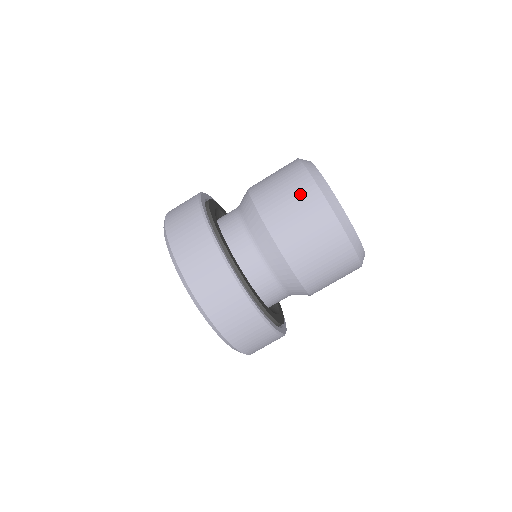
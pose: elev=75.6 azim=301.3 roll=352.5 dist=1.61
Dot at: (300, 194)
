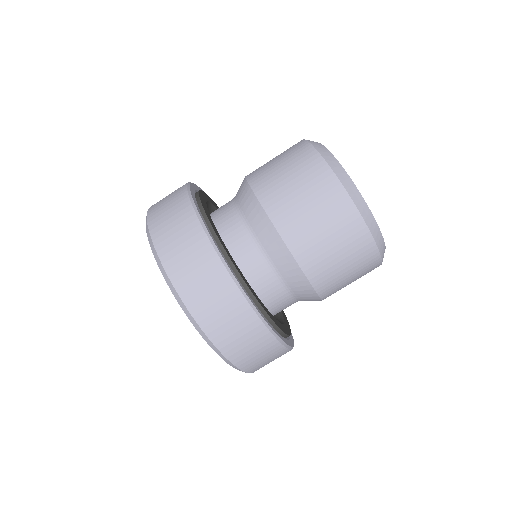
Dot at: (351, 245)
